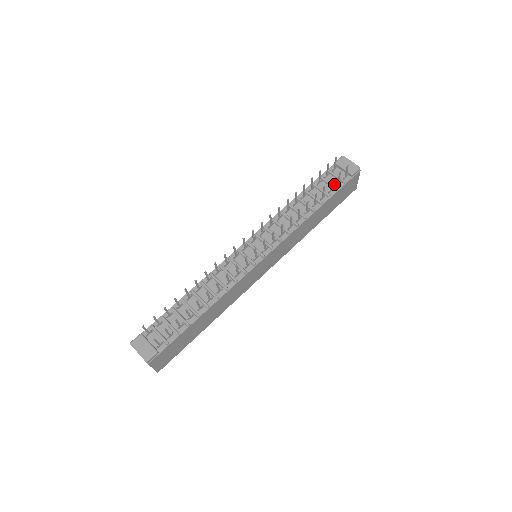
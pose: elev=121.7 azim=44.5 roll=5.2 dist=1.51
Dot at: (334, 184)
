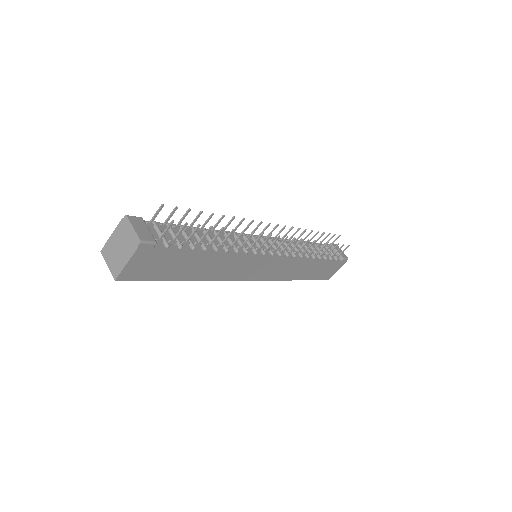
Dot at: (329, 255)
